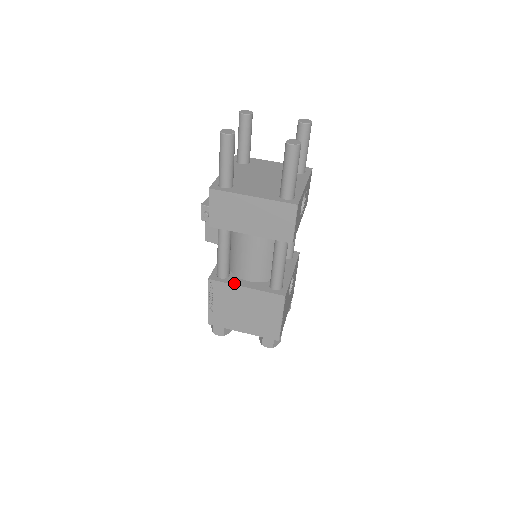
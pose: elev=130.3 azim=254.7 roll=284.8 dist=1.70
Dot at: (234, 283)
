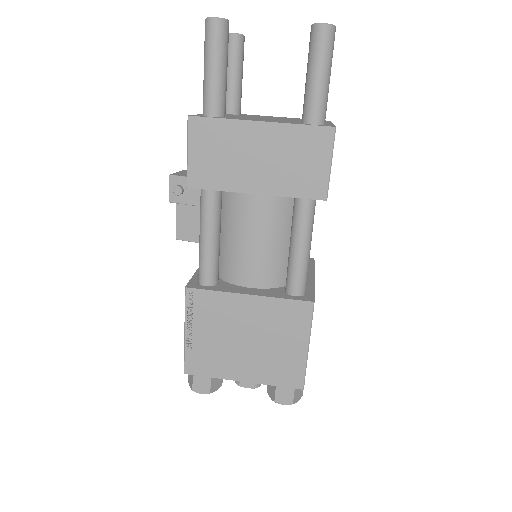
Dot at: (228, 290)
